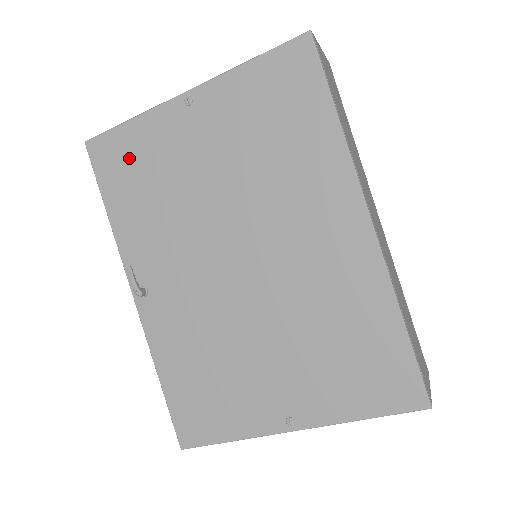
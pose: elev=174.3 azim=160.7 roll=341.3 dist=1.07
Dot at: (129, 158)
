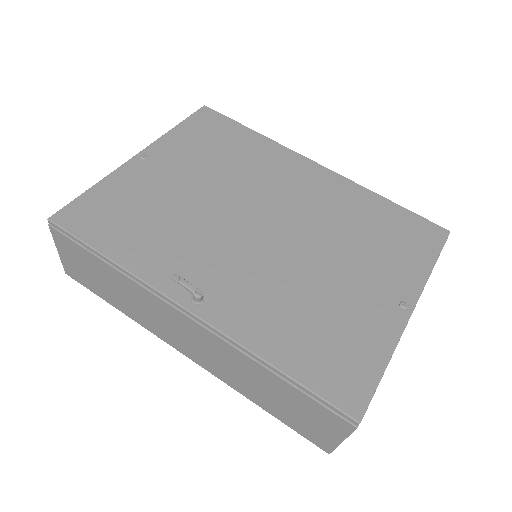
Dot at: (110, 209)
